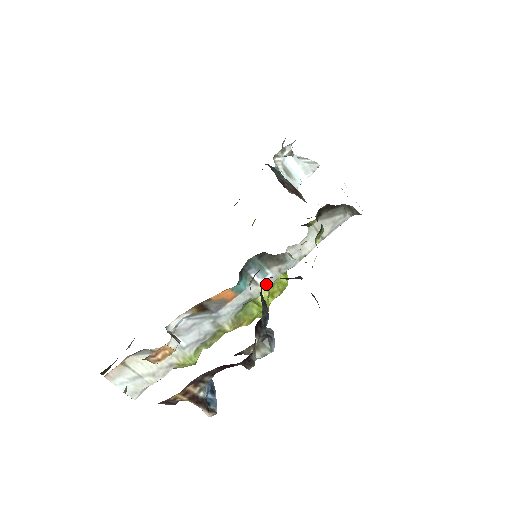
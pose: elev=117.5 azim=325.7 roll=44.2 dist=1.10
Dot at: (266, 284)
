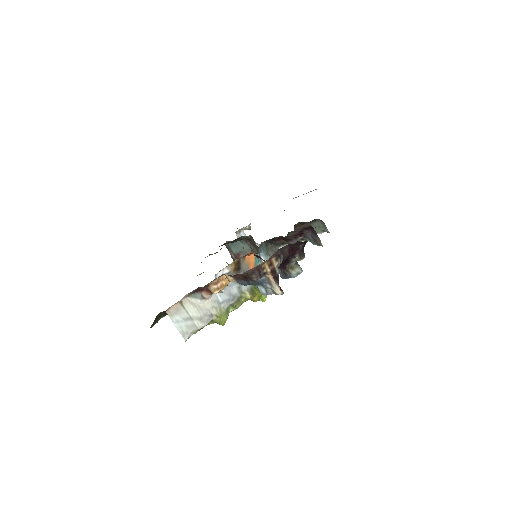
Dot at: occluded
